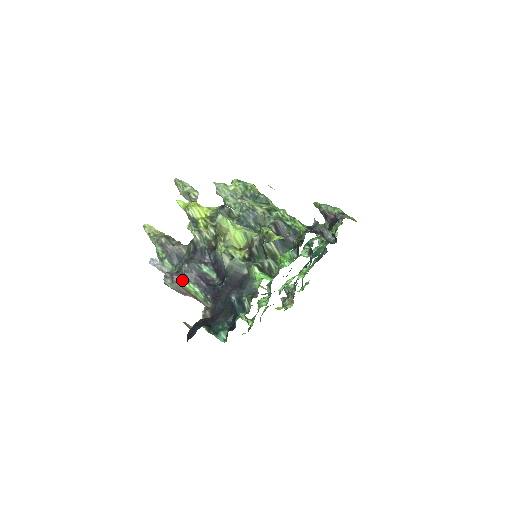
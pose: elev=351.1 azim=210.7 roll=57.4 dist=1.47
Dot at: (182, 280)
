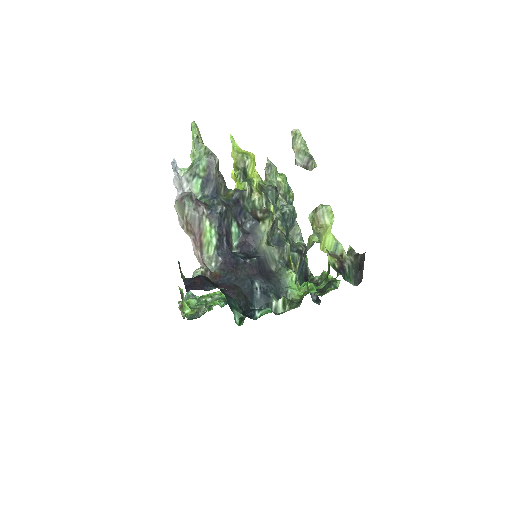
Dot at: (208, 217)
